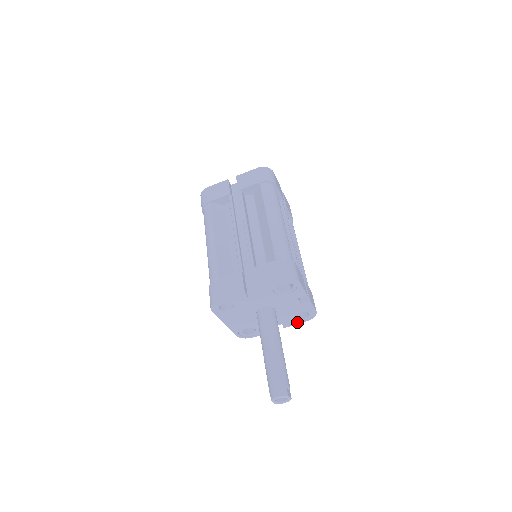
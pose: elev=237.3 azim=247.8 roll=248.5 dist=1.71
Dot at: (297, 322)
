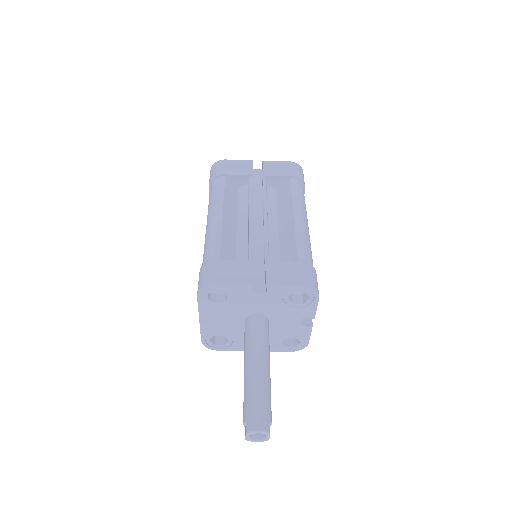
Dot at: (279, 349)
